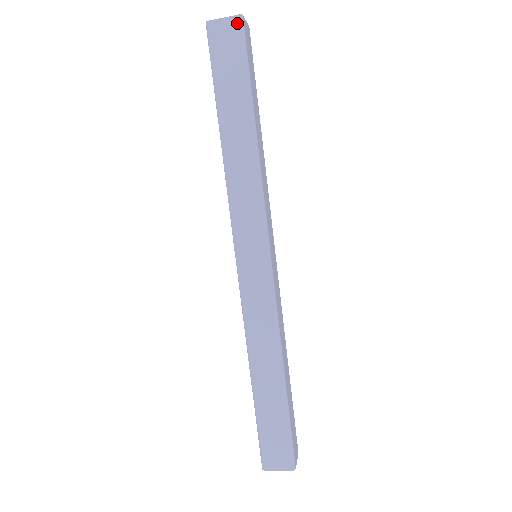
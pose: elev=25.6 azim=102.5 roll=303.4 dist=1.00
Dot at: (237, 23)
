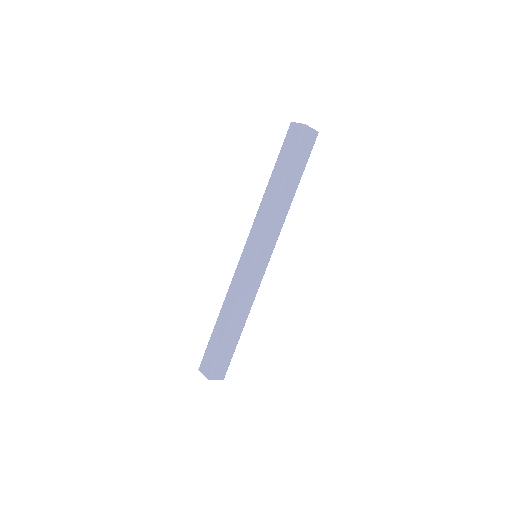
Dot at: (301, 128)
